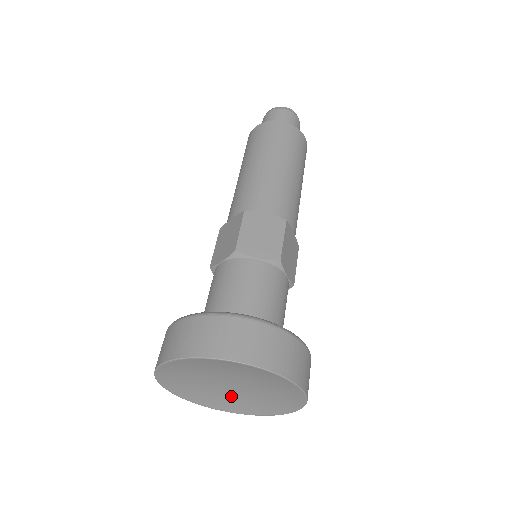
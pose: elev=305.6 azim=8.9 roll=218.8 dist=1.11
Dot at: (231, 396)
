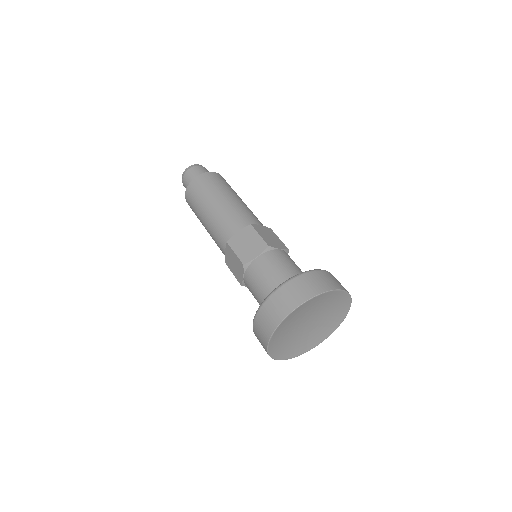
Dot at: (316, 330)
